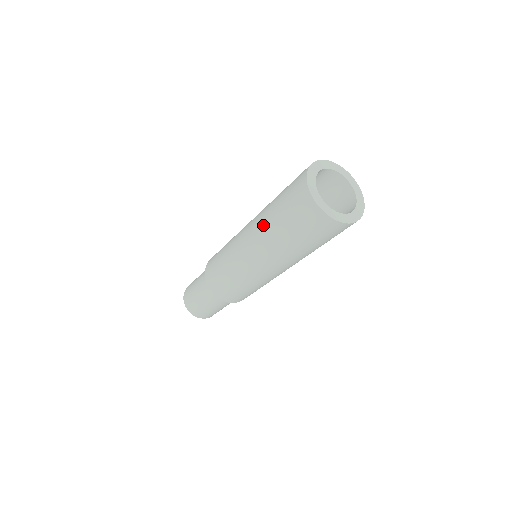
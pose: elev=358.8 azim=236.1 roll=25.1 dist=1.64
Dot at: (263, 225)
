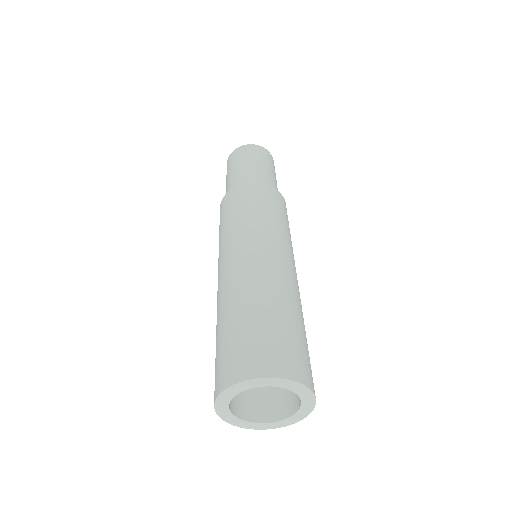
Dot at: occluded
